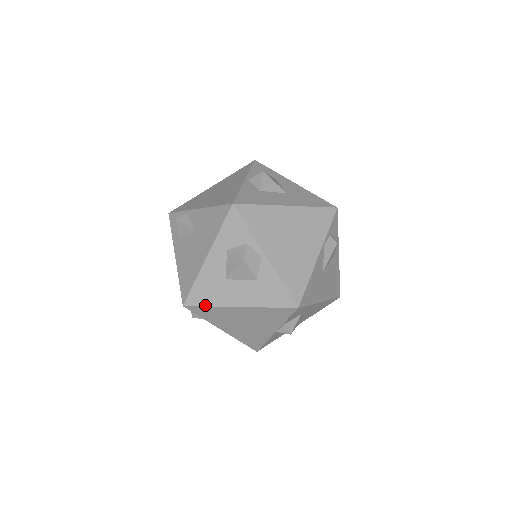
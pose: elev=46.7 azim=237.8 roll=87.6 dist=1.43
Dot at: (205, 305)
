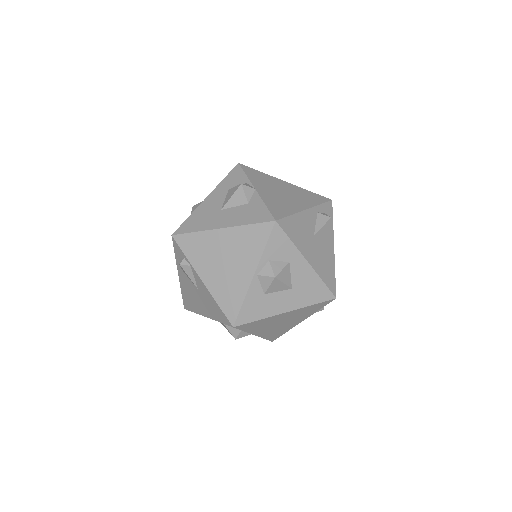
Dot at: occluded
